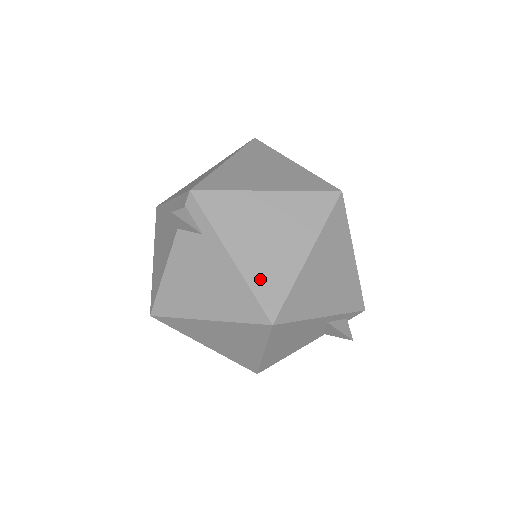
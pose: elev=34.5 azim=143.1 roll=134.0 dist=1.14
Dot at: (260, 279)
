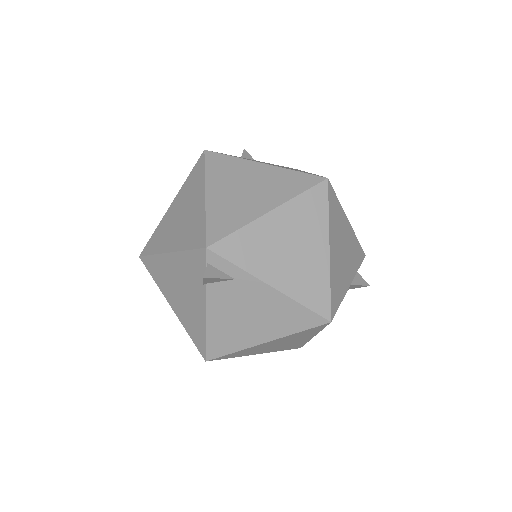
Dot at: (303, 291)
